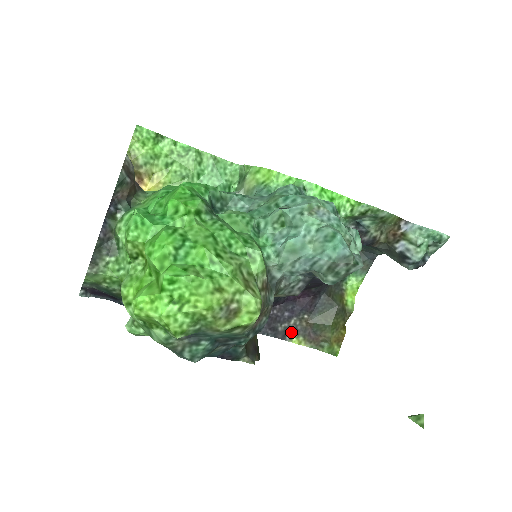
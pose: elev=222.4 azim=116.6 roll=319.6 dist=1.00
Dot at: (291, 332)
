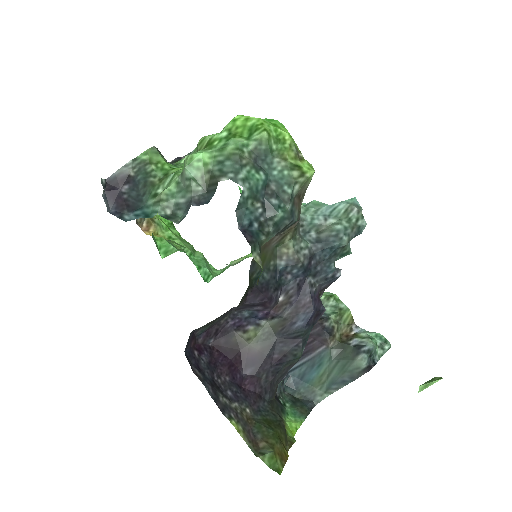
Dot at: (231, 413)
